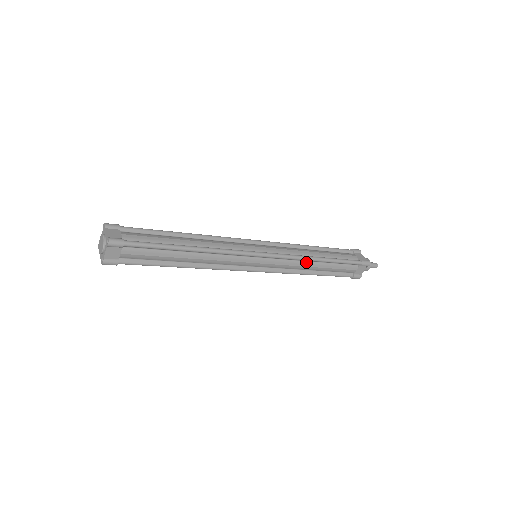
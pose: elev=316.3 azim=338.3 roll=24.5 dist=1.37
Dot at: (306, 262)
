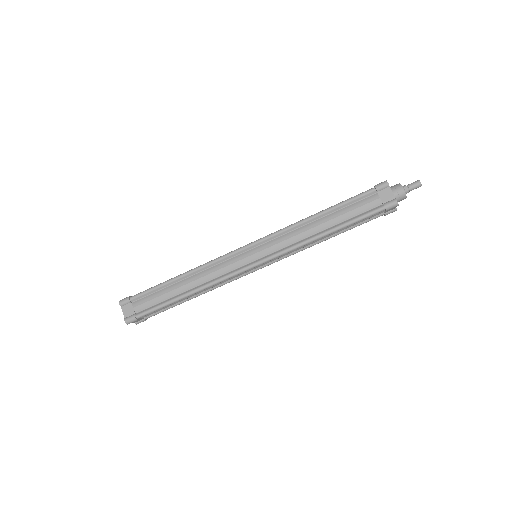
Dot at: occluded
